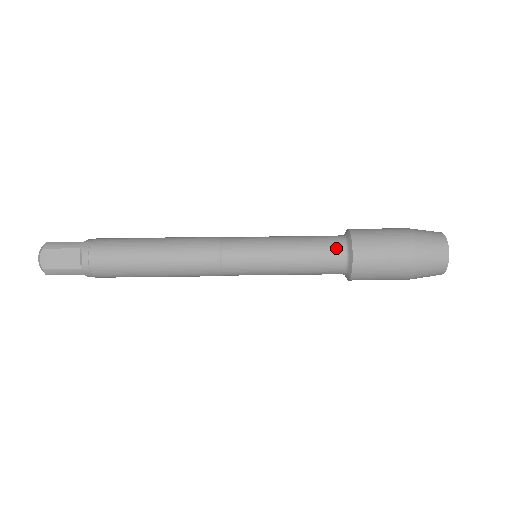
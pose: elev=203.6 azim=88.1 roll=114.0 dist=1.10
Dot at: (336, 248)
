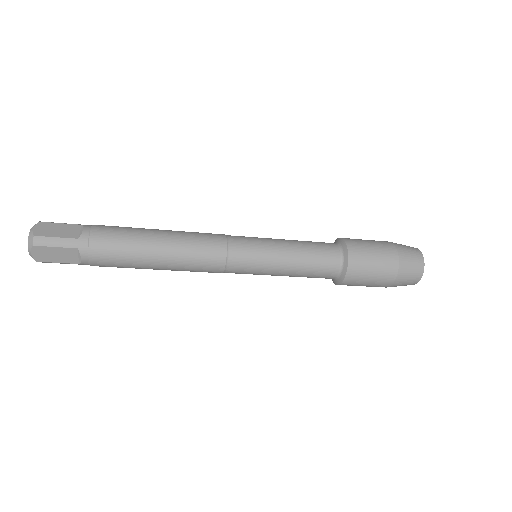
Dot at: (329, 244)
